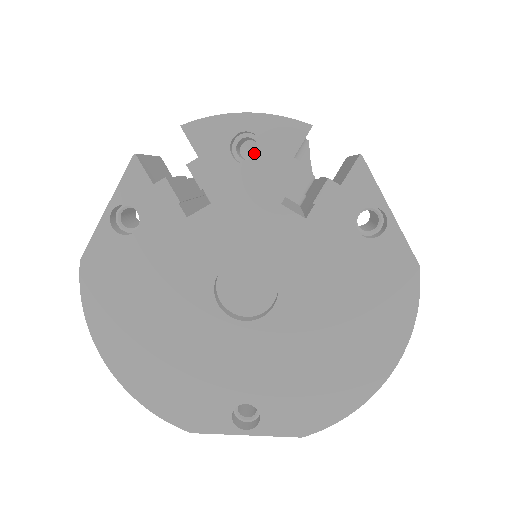
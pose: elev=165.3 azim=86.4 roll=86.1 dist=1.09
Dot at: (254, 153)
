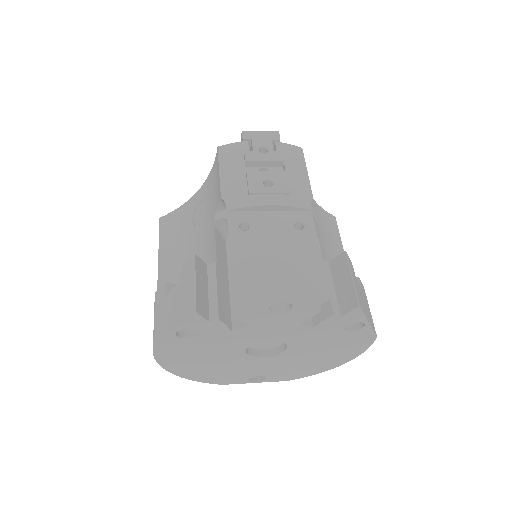
Dot at: occluded
